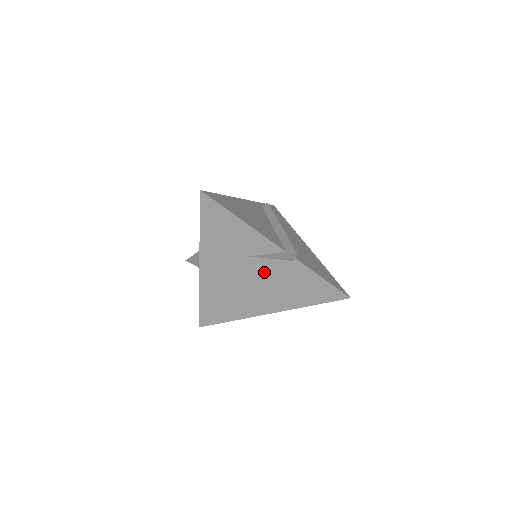
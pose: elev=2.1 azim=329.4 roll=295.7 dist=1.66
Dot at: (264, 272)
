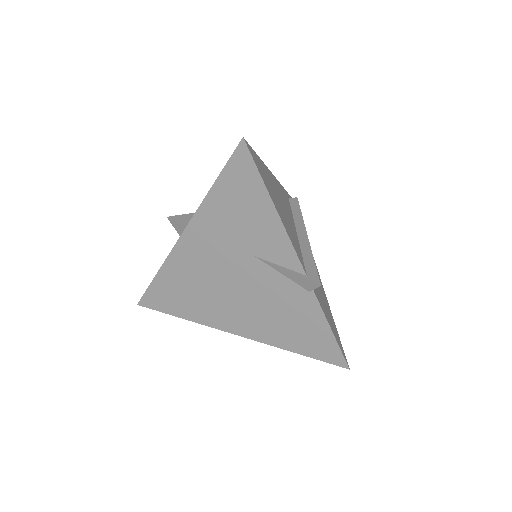
Dot at: (262, 284)
